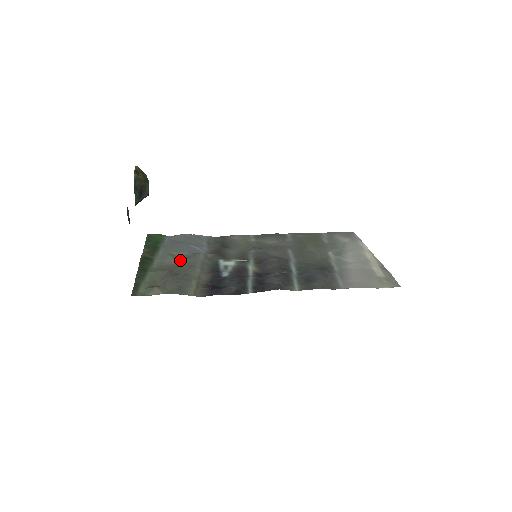
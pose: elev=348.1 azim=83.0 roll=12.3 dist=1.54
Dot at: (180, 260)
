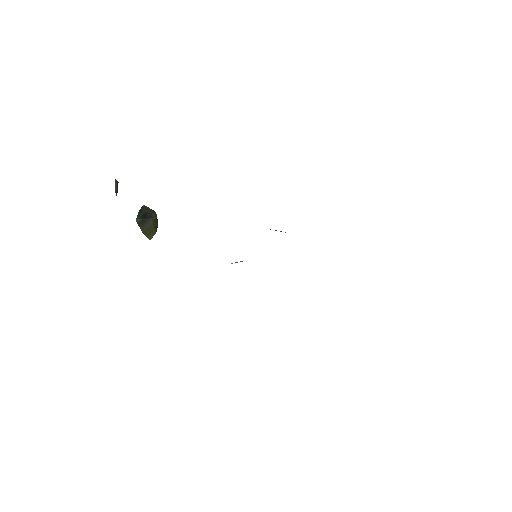
Dot at: occluded
